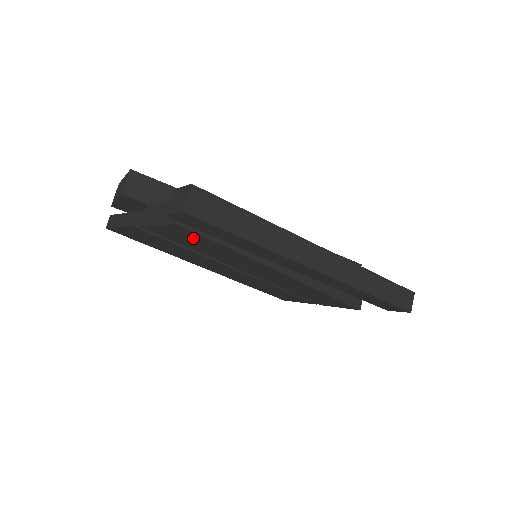
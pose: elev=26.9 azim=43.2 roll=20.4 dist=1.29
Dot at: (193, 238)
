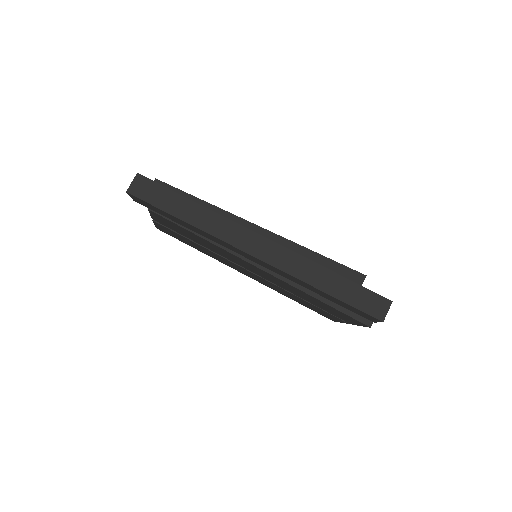
Dot at: (175, 226)
